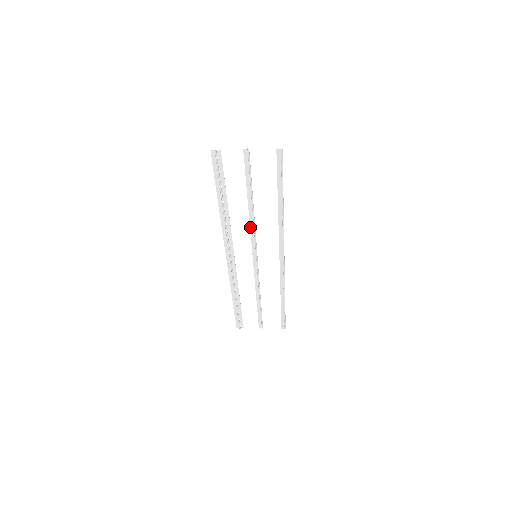
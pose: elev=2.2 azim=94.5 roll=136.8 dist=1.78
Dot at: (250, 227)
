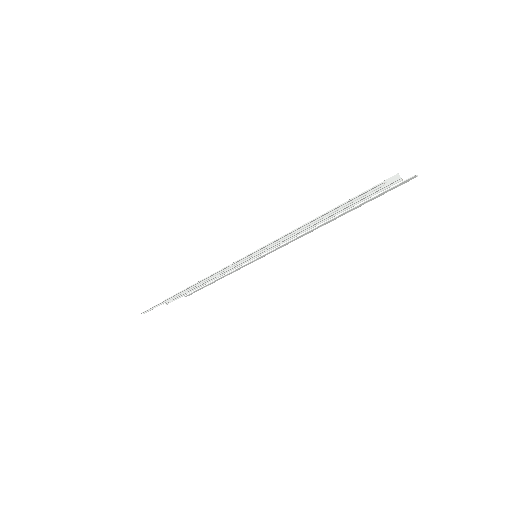
Dot at: (291, 236)
